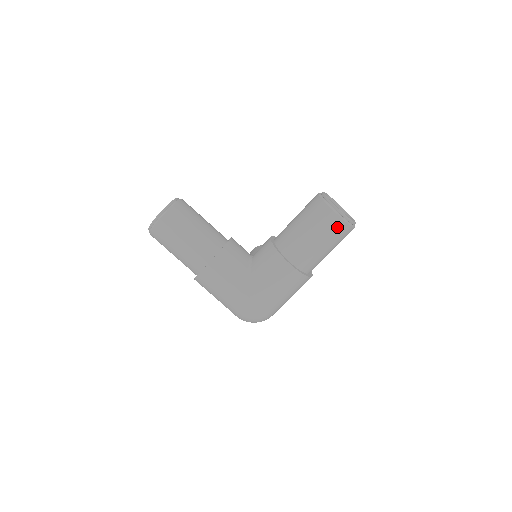
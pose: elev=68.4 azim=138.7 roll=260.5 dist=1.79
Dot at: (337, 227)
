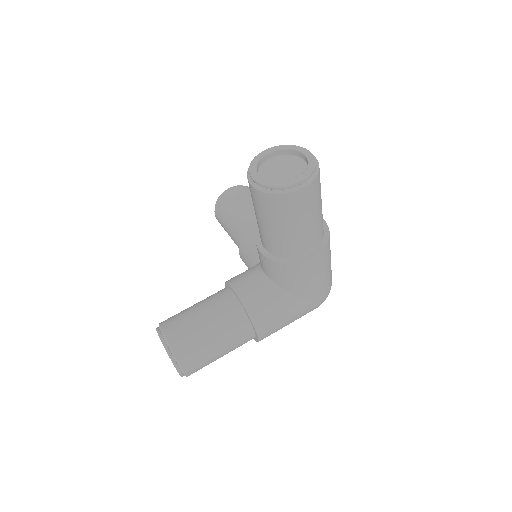
Dot at: (312, 192)
